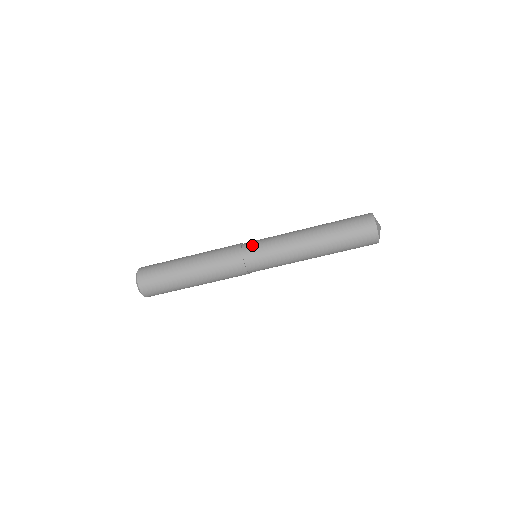
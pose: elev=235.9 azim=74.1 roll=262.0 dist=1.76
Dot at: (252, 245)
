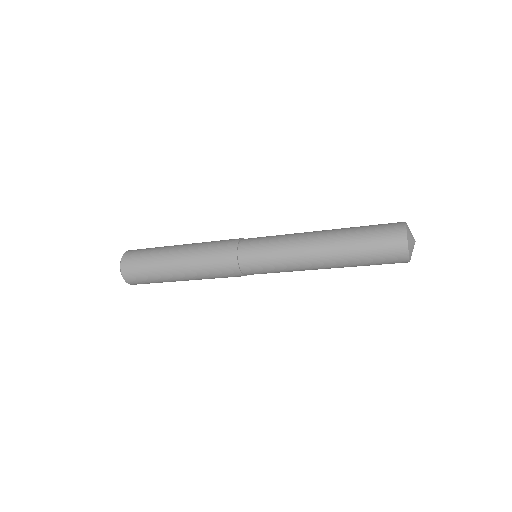
Dot at: (253, 271)
